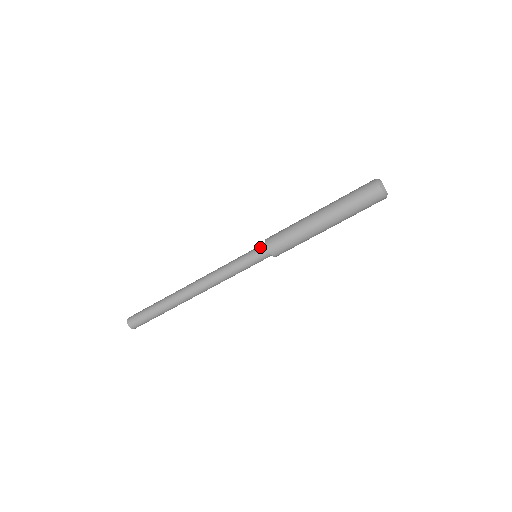
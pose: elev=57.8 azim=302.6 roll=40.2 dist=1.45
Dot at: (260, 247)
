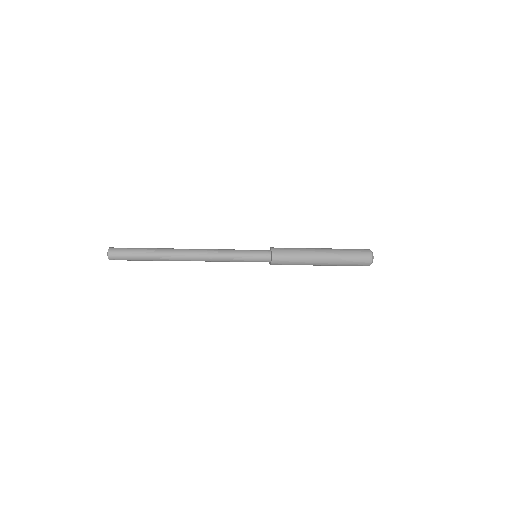
Dot at: (265, 254)
